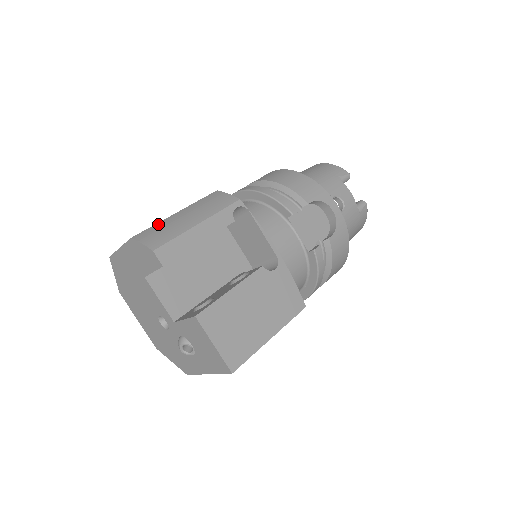
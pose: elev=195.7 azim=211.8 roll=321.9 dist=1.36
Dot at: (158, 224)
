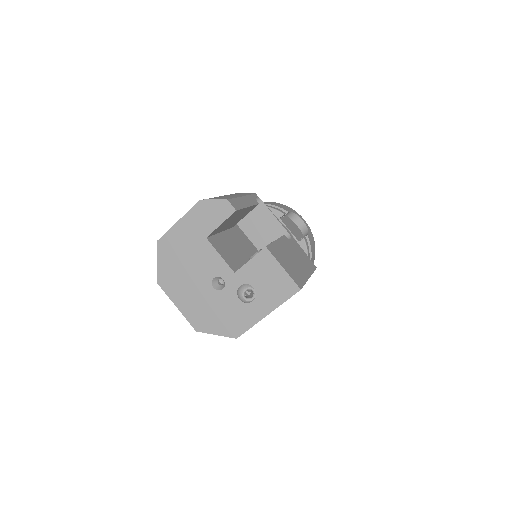
Dot at: occluded
